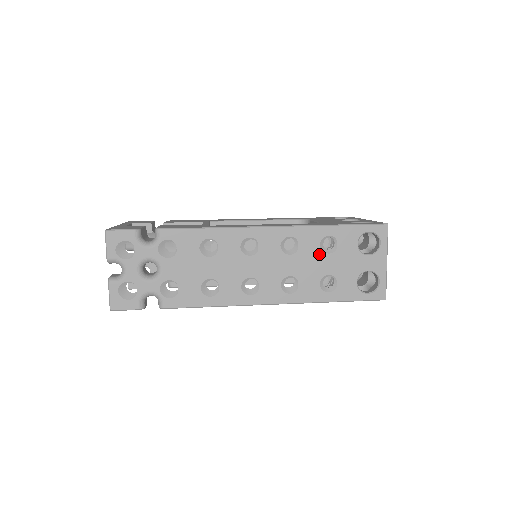
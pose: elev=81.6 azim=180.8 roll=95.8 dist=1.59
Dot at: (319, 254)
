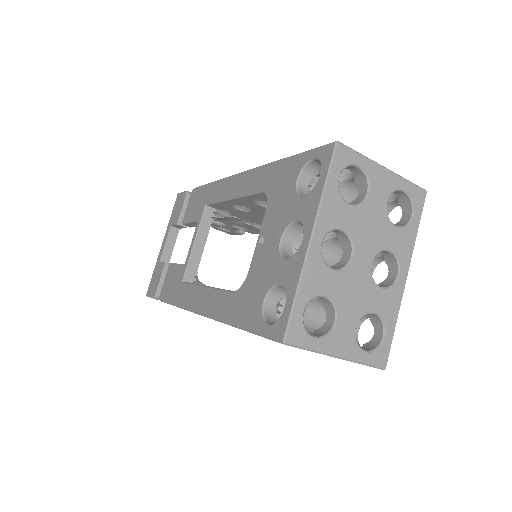
Dot at: occluded
